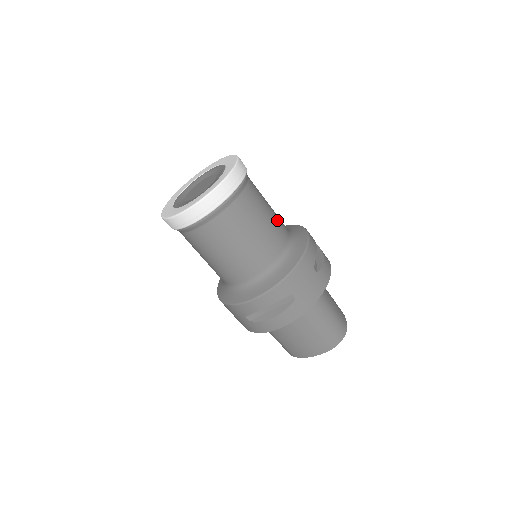
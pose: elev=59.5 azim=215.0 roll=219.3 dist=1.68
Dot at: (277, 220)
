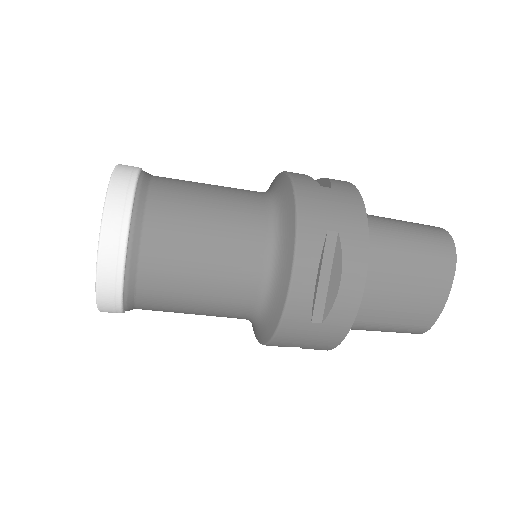
Dot at: occluded
